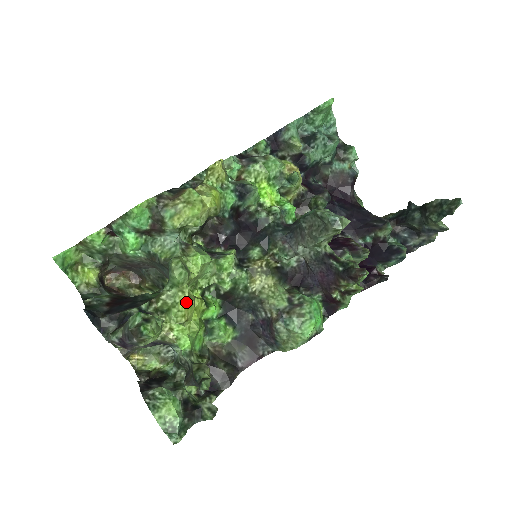
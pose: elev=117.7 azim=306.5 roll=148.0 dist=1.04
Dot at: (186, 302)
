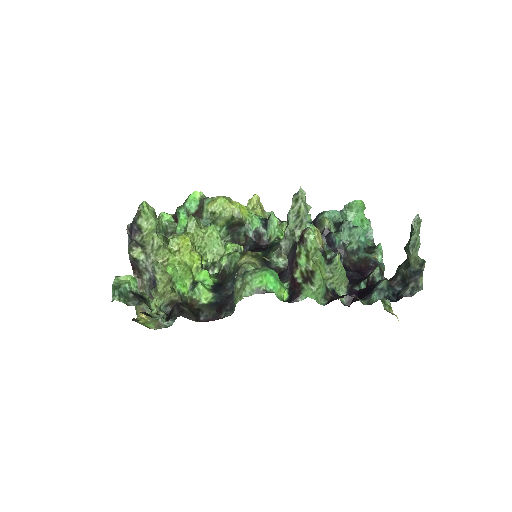
Dot at: (185, 238)
